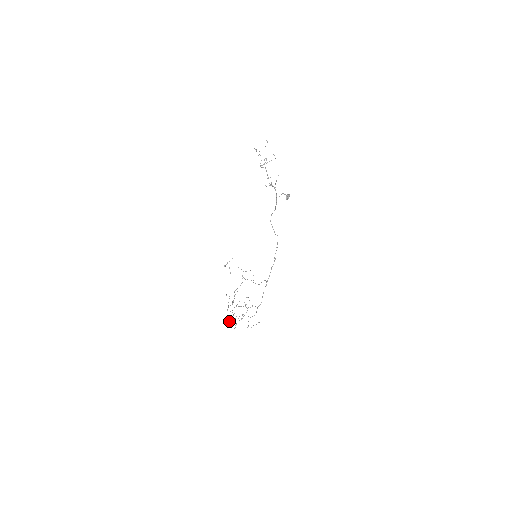
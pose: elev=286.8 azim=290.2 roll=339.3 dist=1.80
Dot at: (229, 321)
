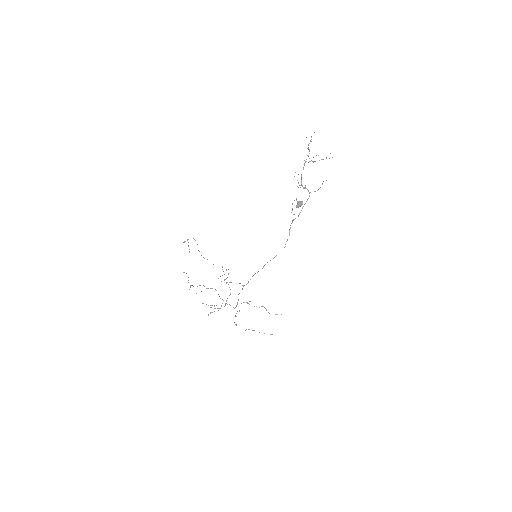
Dot at: (218, 308)
